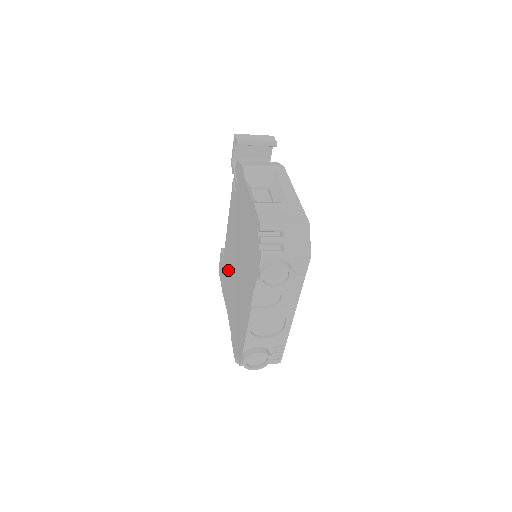
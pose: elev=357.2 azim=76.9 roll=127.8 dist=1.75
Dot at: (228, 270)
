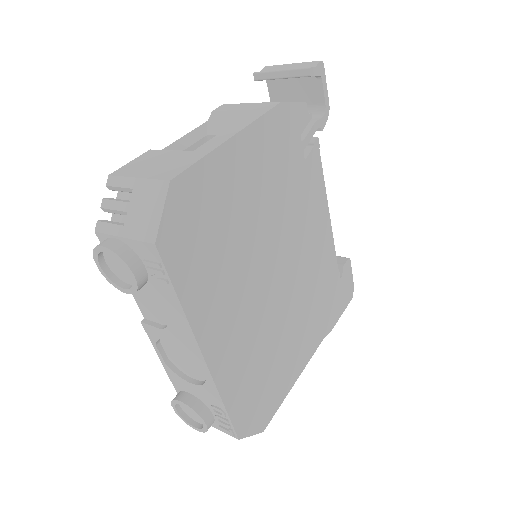
Dot at: occluded
